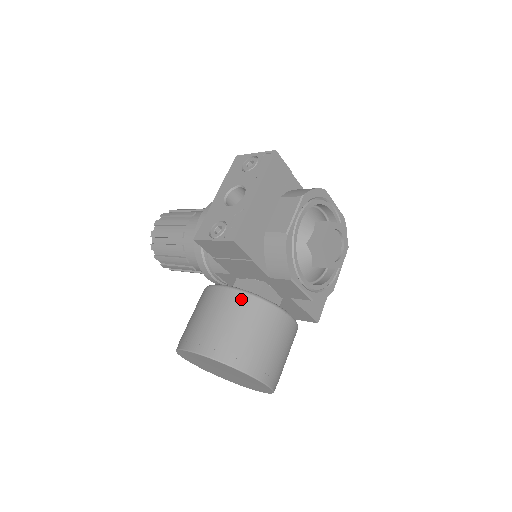
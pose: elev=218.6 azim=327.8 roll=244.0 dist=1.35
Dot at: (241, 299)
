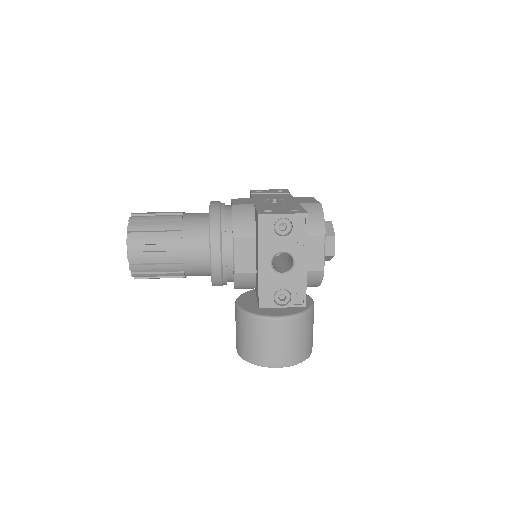
Dot at: (299, 322)
